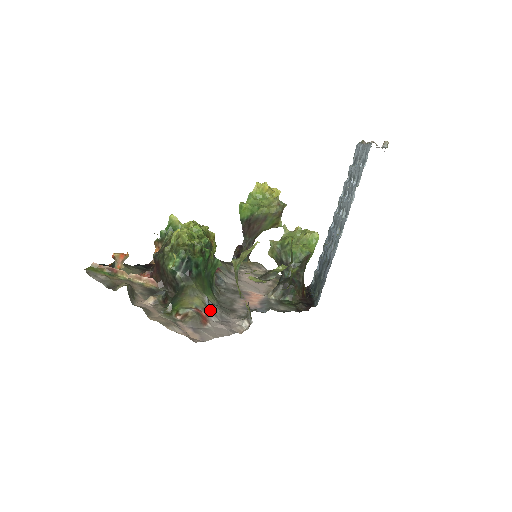
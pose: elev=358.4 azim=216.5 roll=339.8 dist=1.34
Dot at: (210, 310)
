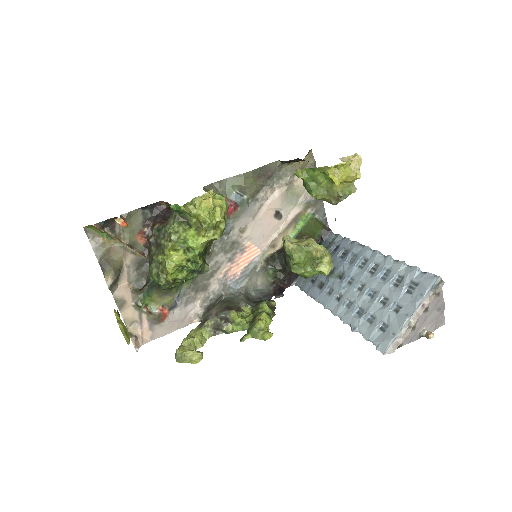
Dot at: (177, 301)
